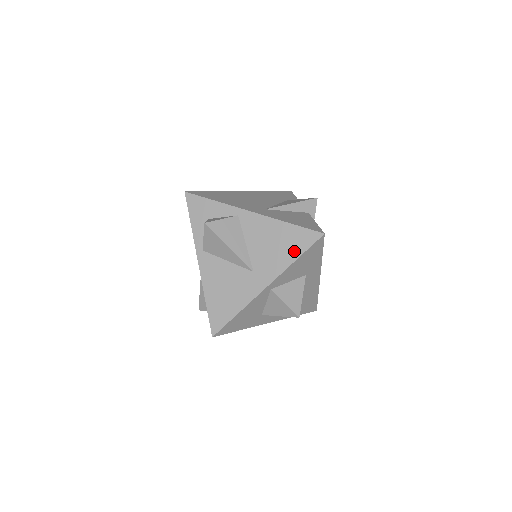
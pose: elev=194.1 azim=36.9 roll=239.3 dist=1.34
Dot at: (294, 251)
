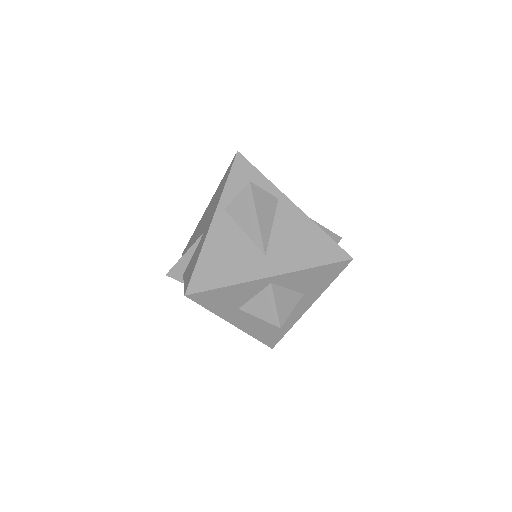
Dot at: (316, 258)
